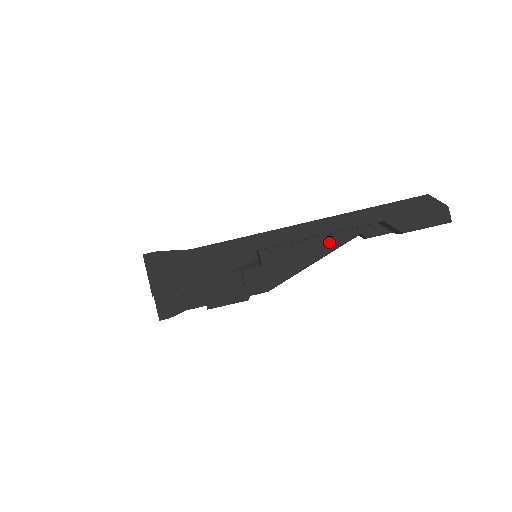
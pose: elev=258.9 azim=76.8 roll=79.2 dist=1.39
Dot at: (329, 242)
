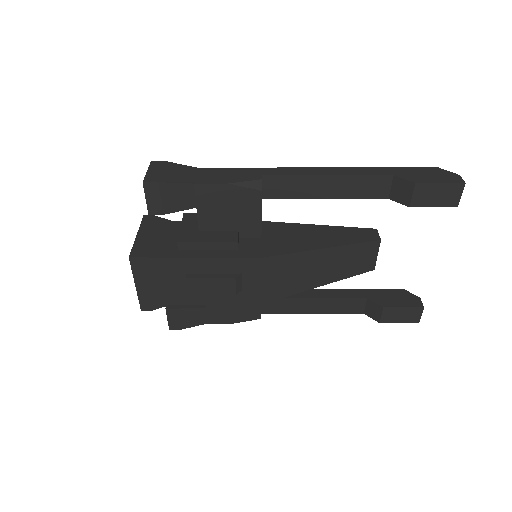
Dot at: (338, 239)
